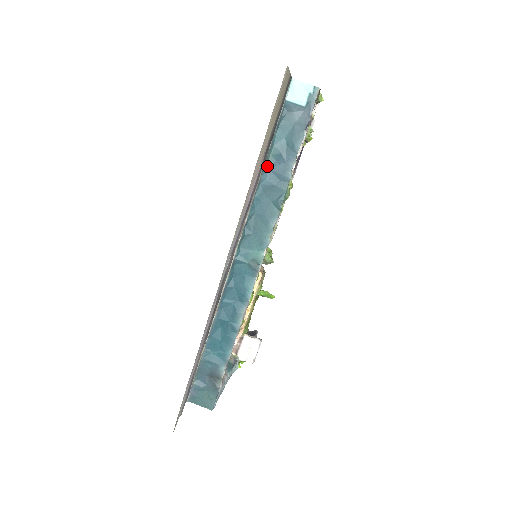
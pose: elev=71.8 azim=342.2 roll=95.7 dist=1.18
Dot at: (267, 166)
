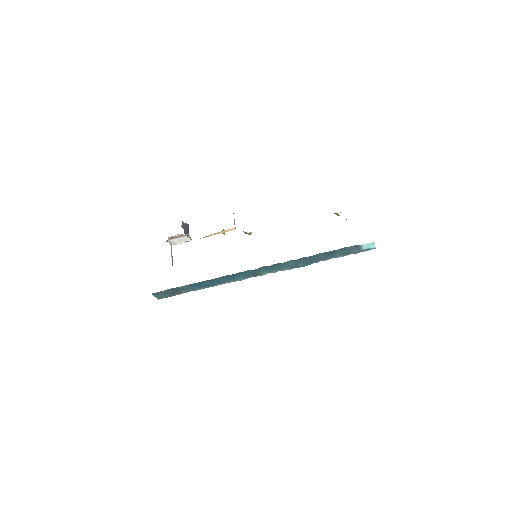
Dot at: (317, 254)
